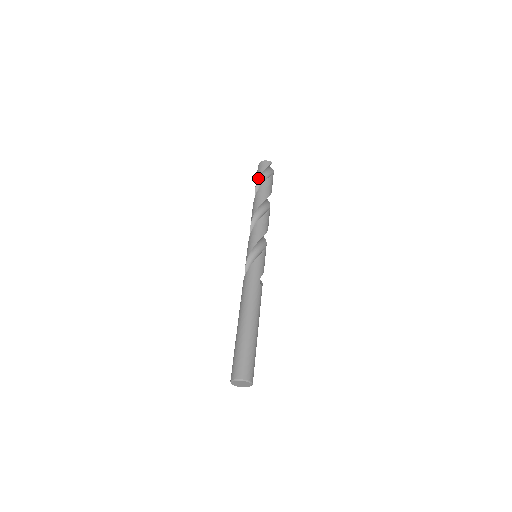
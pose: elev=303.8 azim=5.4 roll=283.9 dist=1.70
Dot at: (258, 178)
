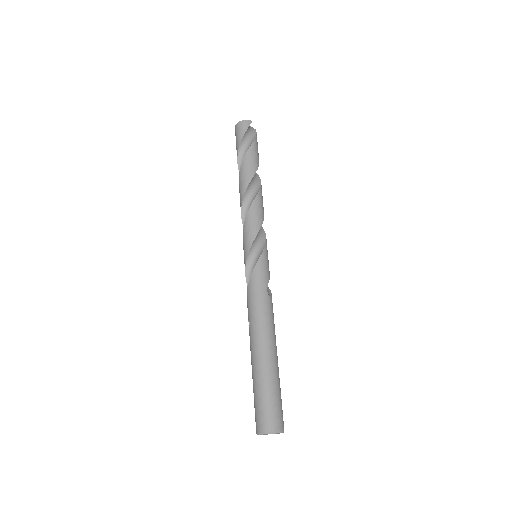
Dot at: (238, 147)
